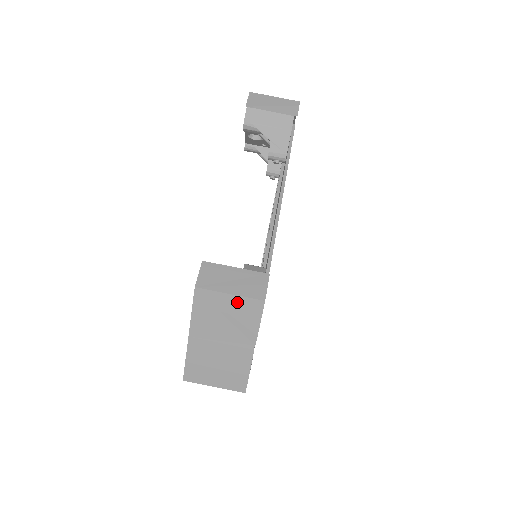
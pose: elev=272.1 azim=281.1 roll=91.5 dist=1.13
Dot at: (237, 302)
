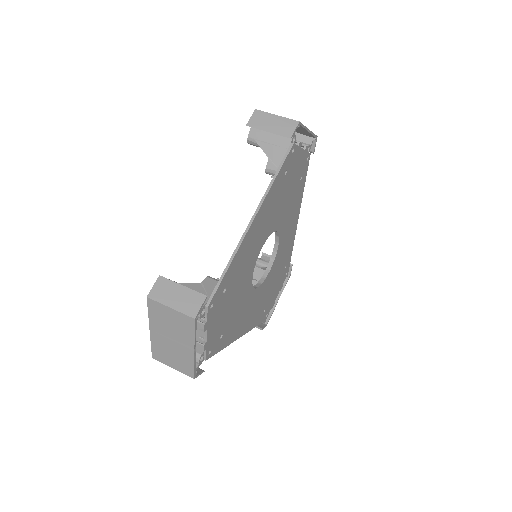
Dot at: (176, 315)
